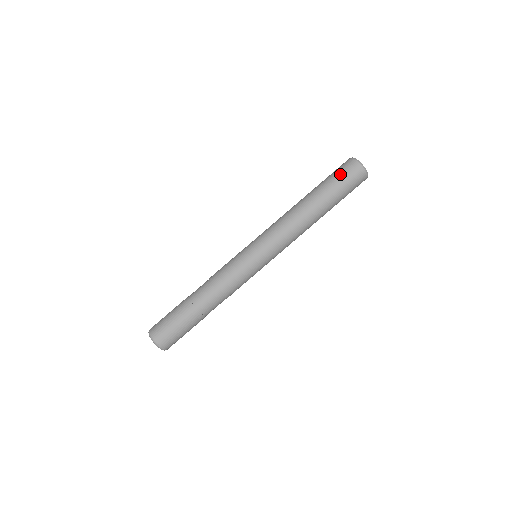
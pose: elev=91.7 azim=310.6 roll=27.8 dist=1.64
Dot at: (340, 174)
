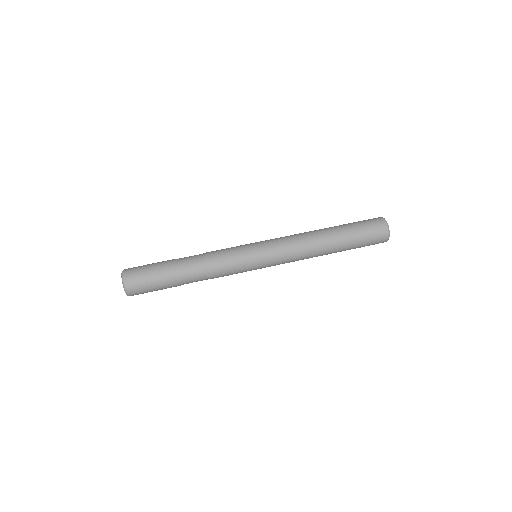
Dot at: (368, 229)
